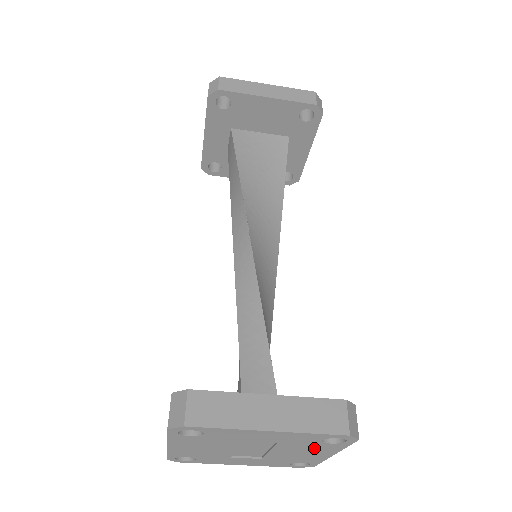
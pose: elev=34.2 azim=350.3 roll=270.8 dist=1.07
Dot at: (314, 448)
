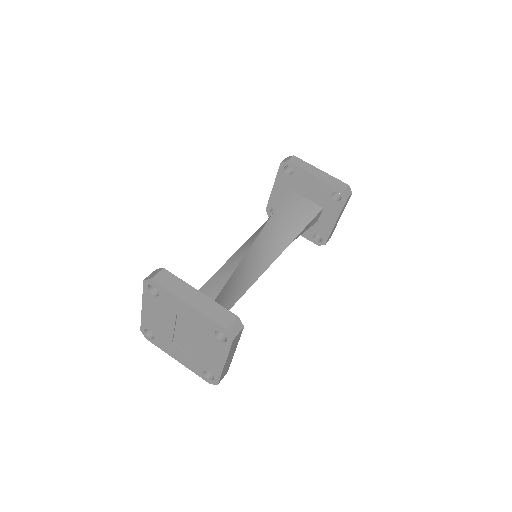
Dot at: (213, 345)
